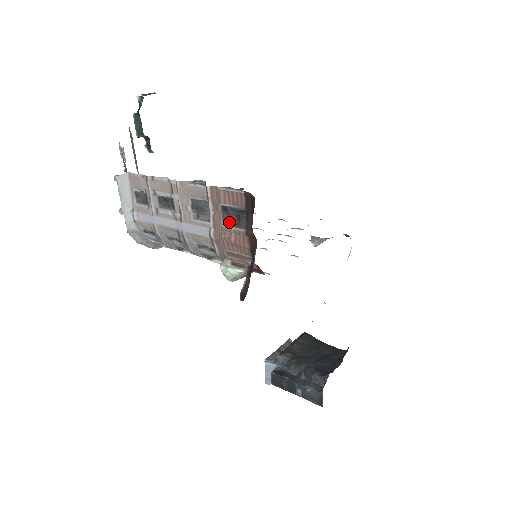
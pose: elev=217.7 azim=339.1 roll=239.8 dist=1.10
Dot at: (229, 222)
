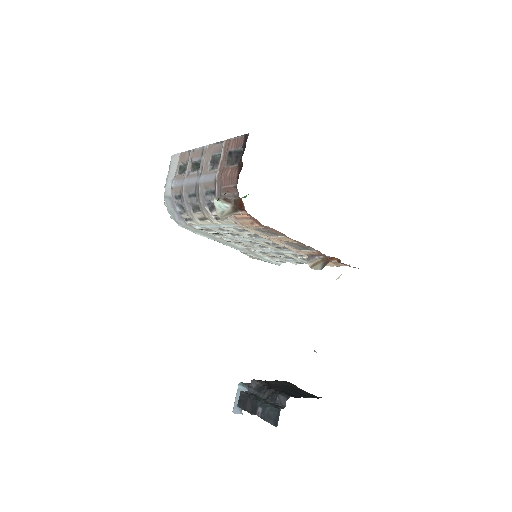
Dot at: (230, 163)
